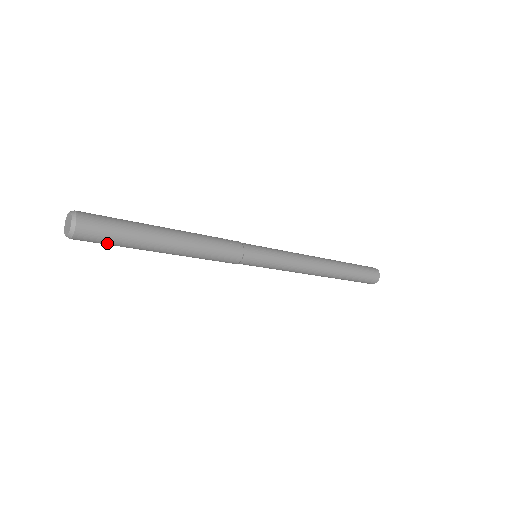
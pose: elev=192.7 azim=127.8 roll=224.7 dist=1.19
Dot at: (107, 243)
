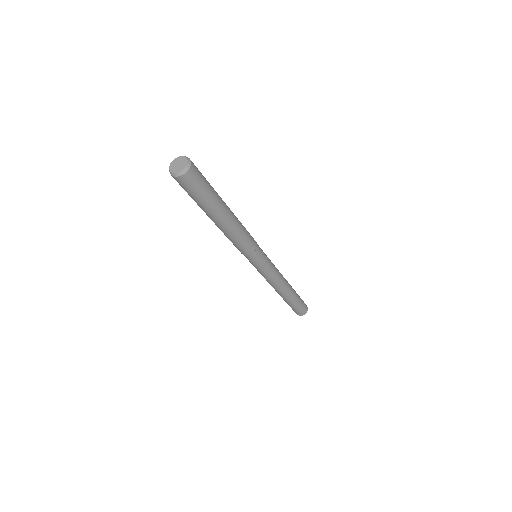
Dot at: (203, 188)
